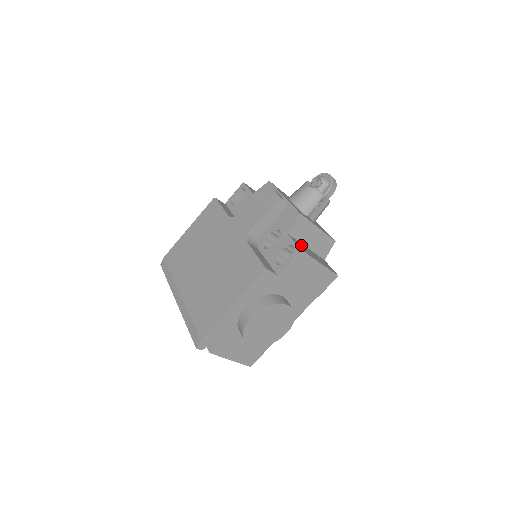
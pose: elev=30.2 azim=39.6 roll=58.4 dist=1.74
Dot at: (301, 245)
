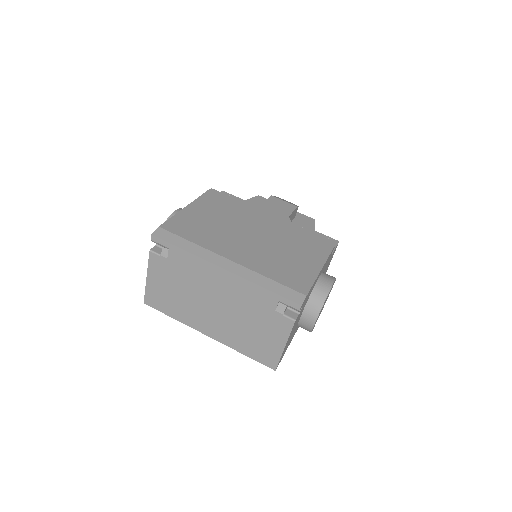
Dot at: occluded
